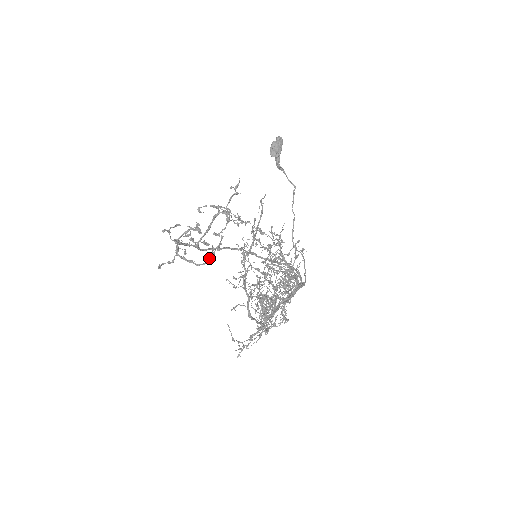
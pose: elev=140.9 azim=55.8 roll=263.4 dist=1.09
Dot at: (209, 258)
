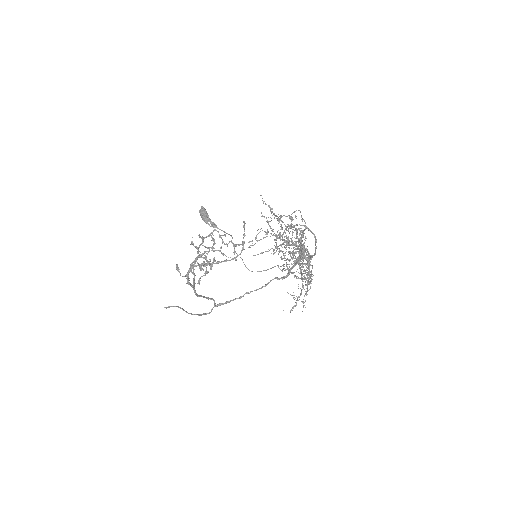
Dot at: (243, 246)
